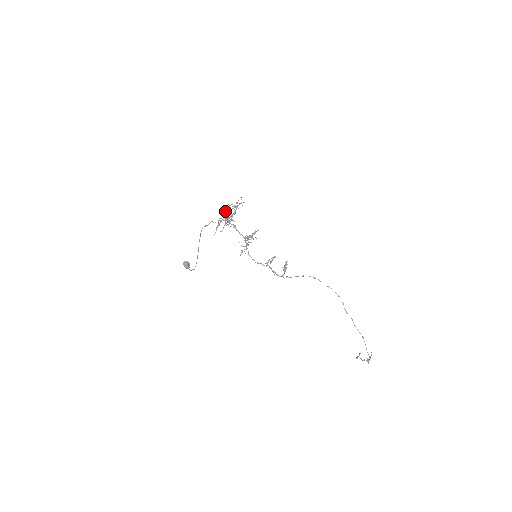
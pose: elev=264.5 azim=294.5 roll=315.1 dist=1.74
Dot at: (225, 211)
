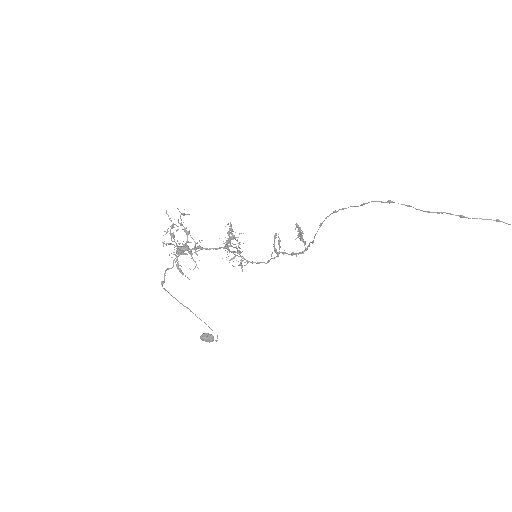
Dot at: (163, 244)
